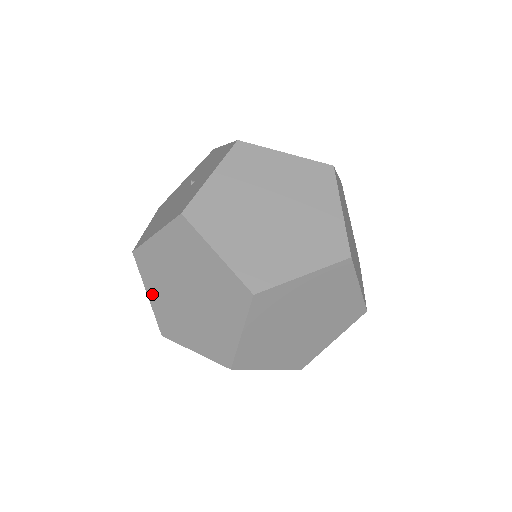
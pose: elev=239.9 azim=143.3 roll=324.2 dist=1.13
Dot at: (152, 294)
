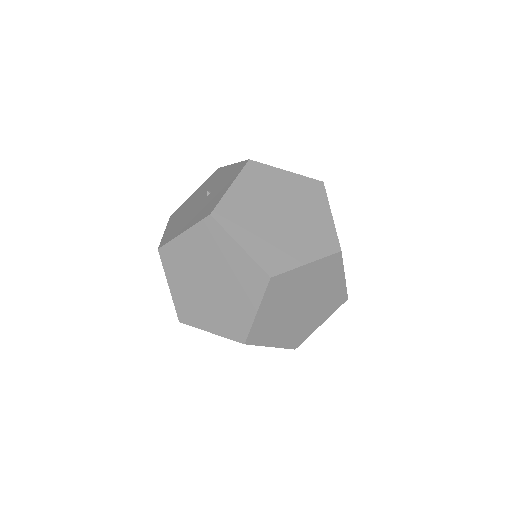
Dot at: (174, 285)
